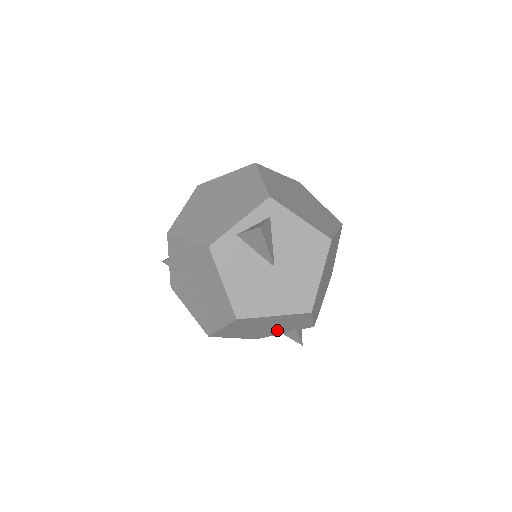
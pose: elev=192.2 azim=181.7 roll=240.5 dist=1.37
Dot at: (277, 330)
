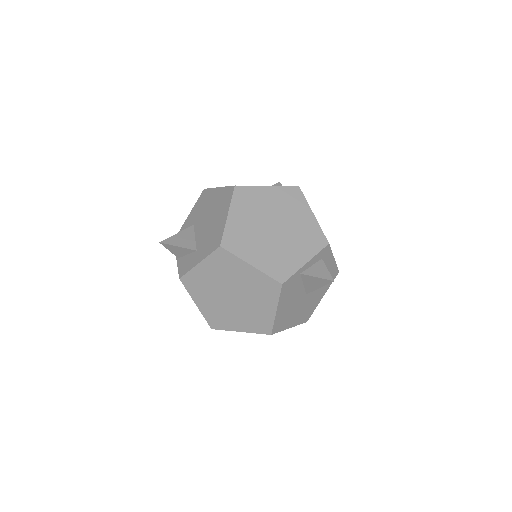
Dot at: occluded
